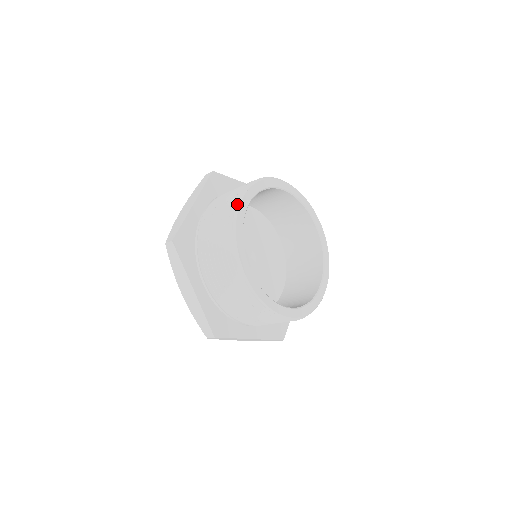
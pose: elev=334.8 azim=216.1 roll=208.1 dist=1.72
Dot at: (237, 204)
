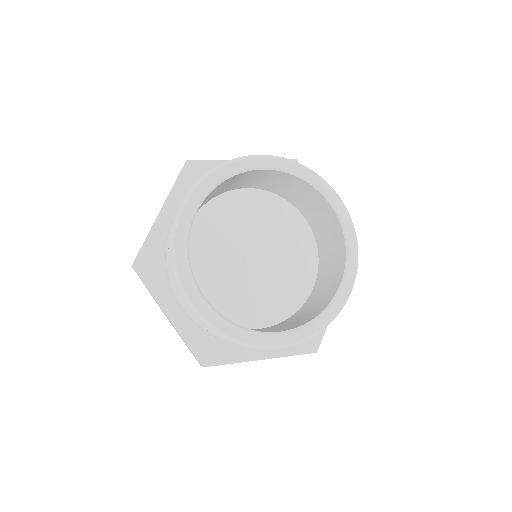
Dot at: (197, 315)
